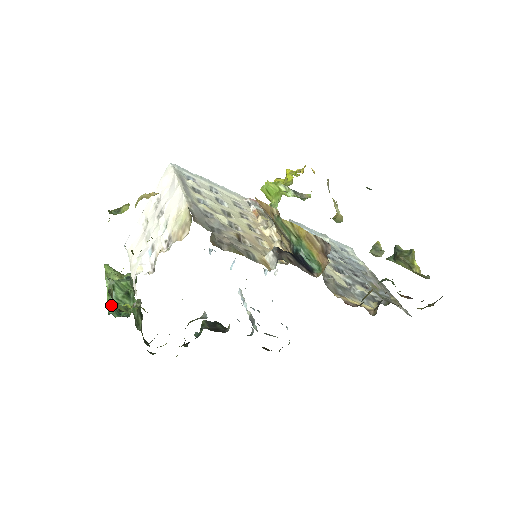
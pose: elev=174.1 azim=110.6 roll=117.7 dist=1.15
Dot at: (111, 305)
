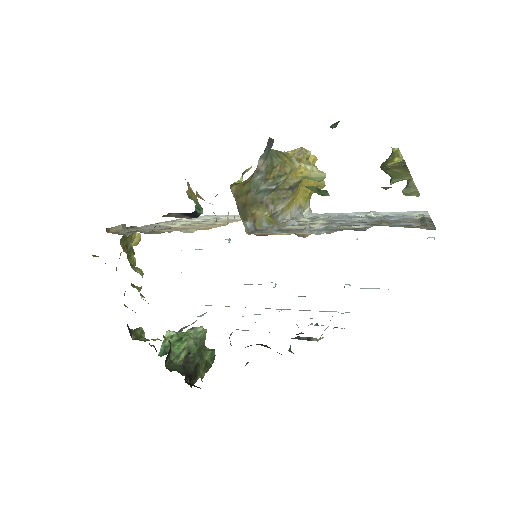
Dot at: (163, 349)
